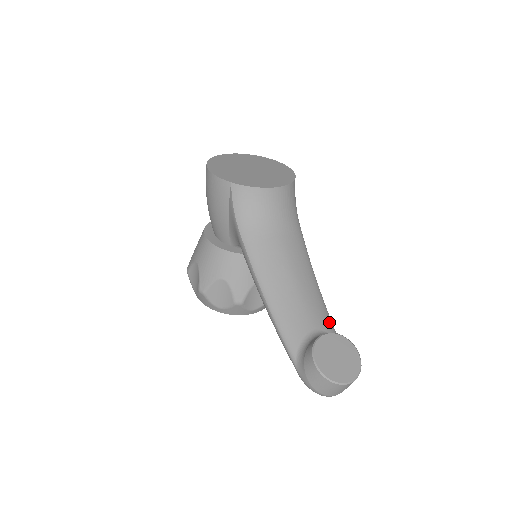
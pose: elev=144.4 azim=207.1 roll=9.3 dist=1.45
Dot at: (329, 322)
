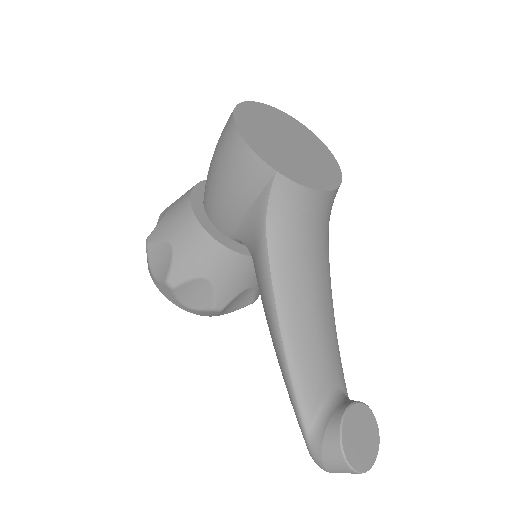
Dot at: (343, 374)
